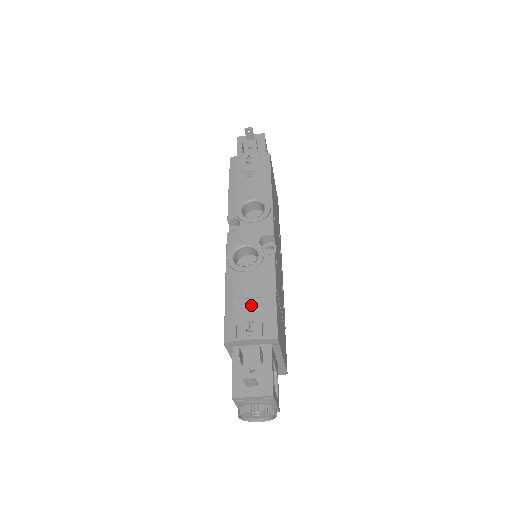
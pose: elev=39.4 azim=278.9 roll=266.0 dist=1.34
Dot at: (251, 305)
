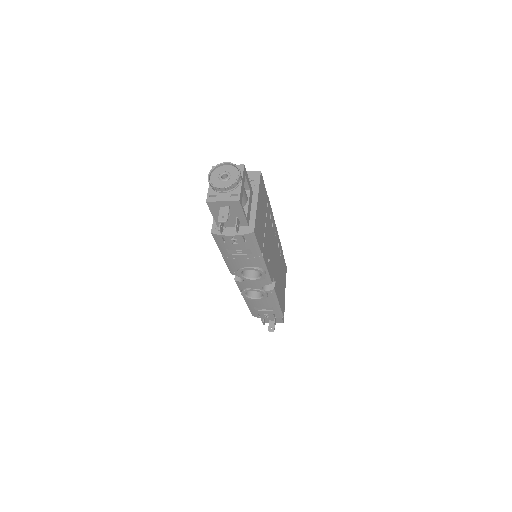
Dot at: (265, 309)
